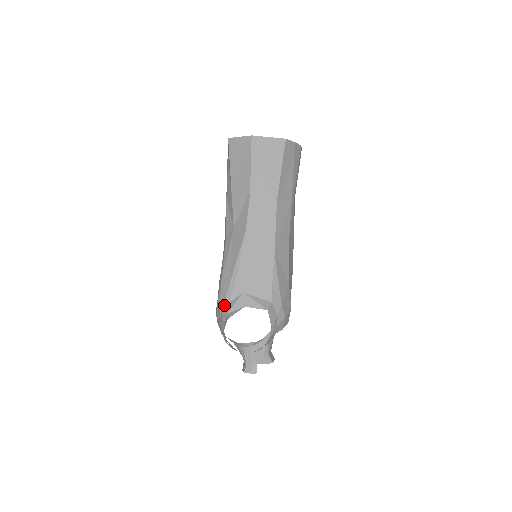
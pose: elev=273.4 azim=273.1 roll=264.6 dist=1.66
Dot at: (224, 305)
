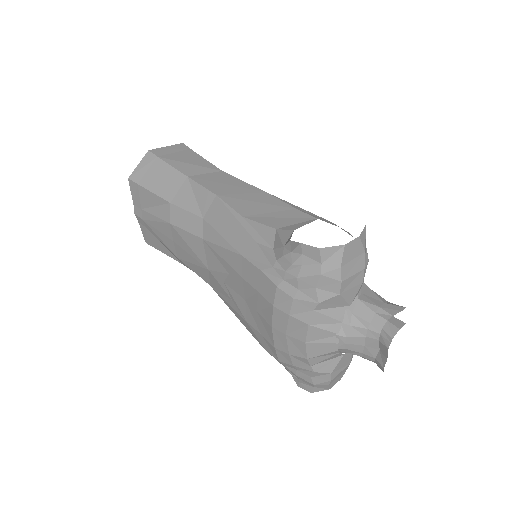
Dot at: (270, 255)
